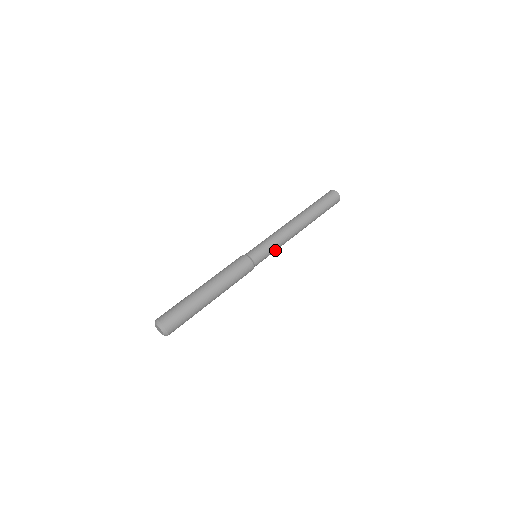
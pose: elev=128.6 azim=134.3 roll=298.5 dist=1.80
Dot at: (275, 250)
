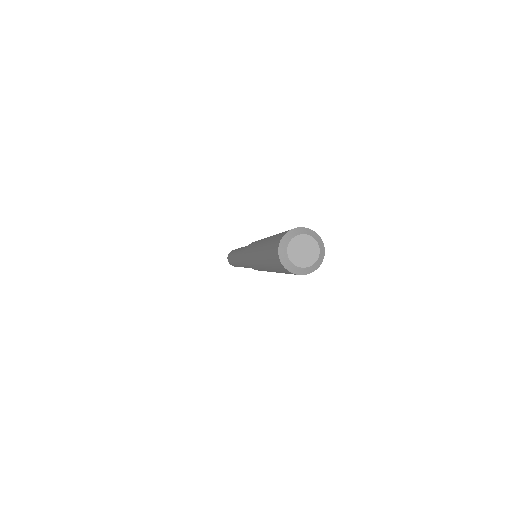
Dot at: occluded
